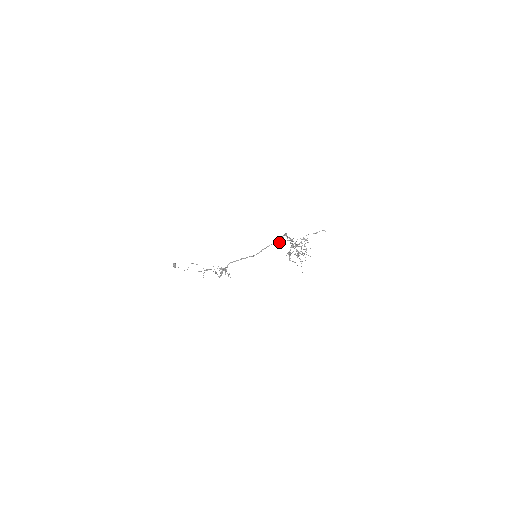
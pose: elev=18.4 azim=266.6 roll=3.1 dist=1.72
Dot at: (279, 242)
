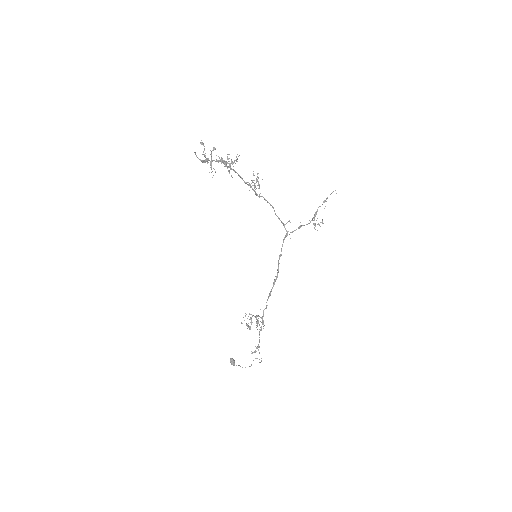
Dot at: (286, 235)
